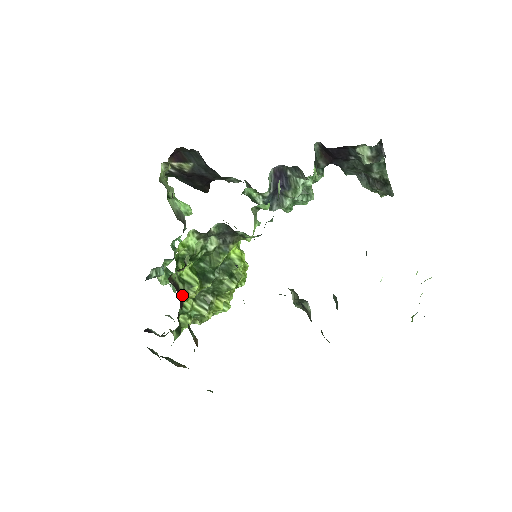
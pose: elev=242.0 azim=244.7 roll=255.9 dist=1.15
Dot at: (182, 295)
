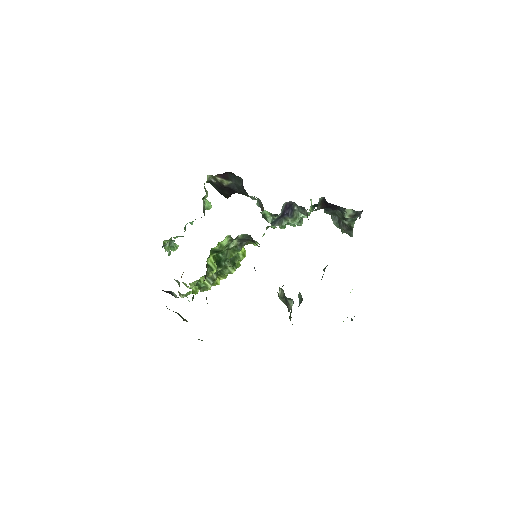
Dot at: (206, 275)
